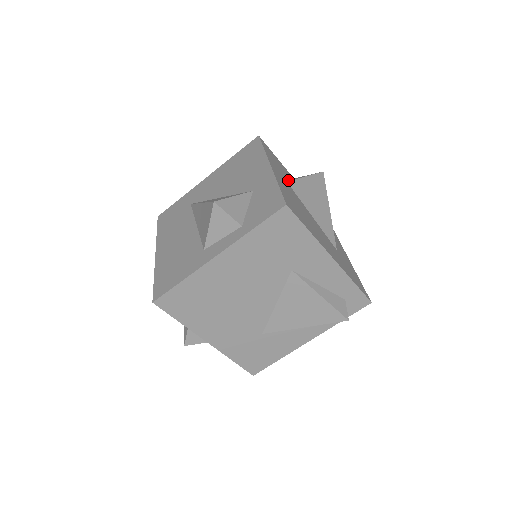
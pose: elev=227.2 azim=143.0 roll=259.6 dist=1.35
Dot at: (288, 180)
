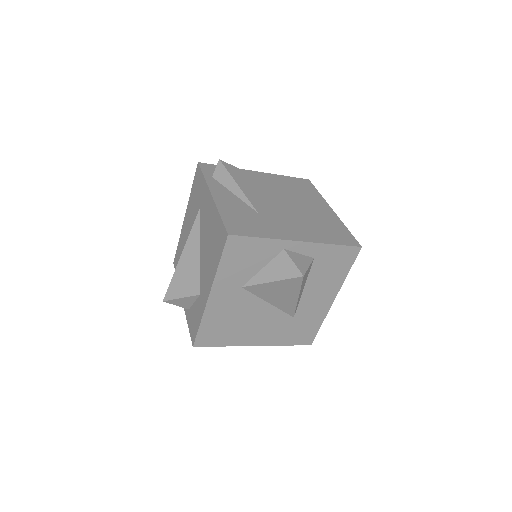
Dot at: (253, 276)
